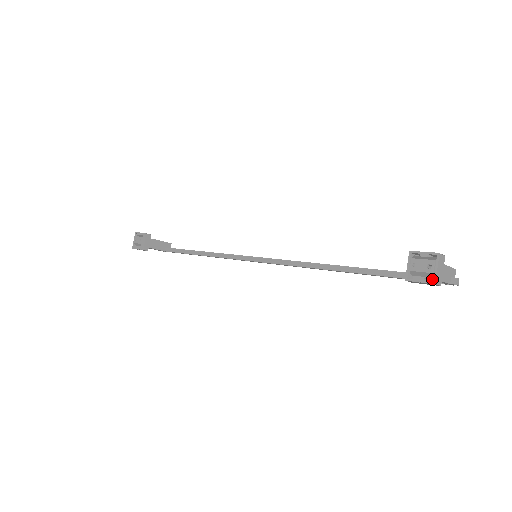
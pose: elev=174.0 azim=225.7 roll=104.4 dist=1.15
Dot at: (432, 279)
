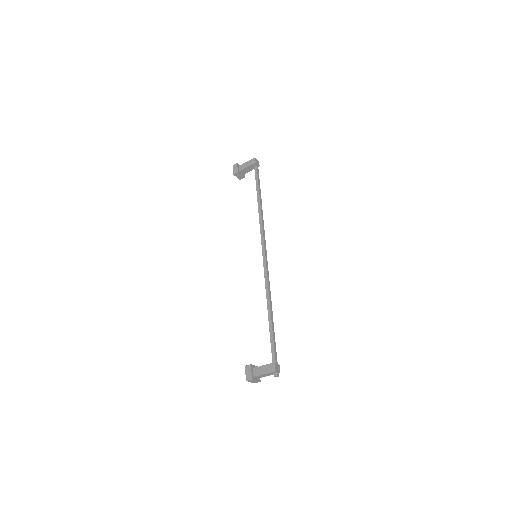
Dot at: (258, 377)
